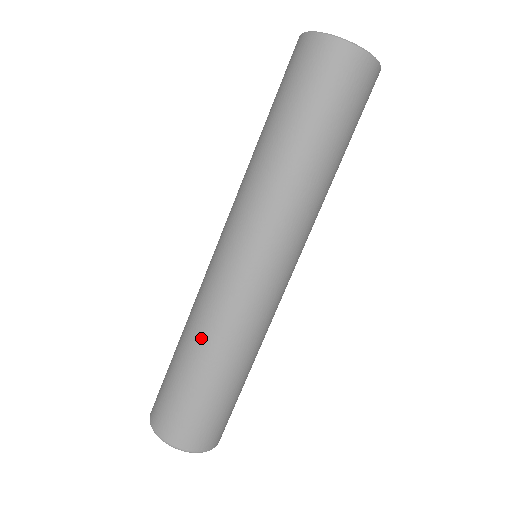
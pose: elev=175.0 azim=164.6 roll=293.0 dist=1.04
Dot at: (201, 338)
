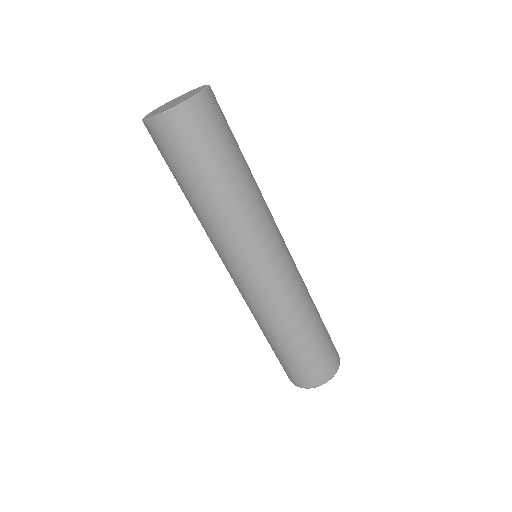
Dot at: (272, 329)
